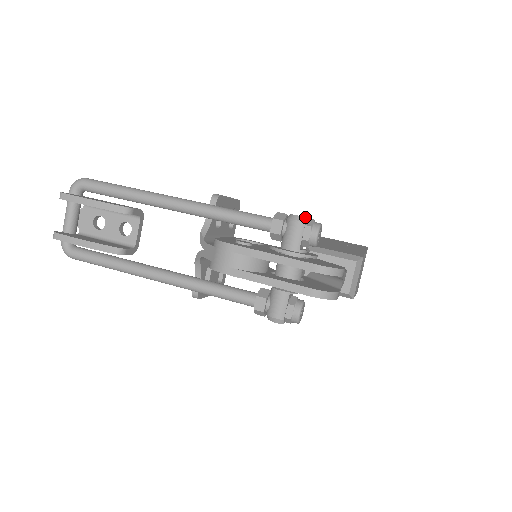
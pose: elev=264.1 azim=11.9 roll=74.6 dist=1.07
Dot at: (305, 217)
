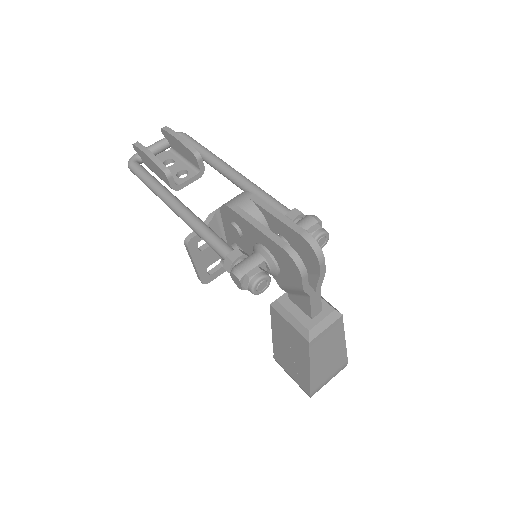
Dot at: (320, 220)
